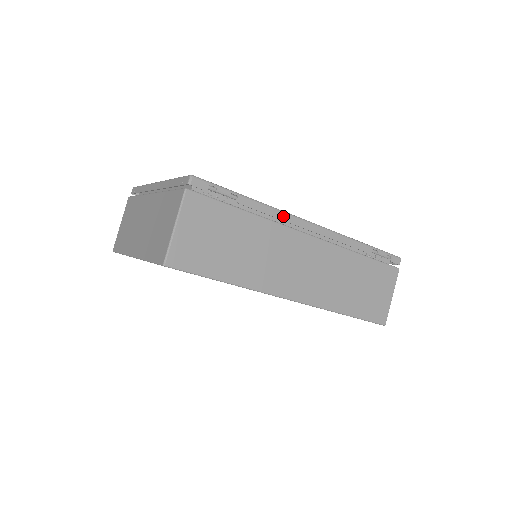
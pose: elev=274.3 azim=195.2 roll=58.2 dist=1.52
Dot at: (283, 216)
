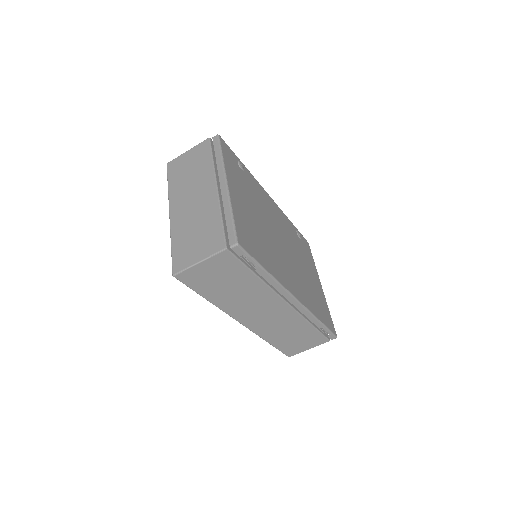
Dot at: (280, 288)
